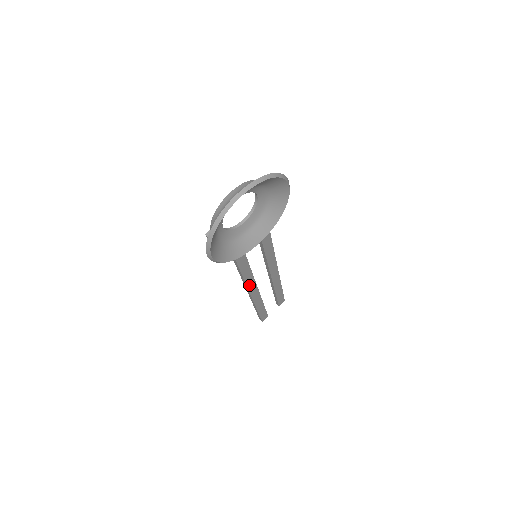
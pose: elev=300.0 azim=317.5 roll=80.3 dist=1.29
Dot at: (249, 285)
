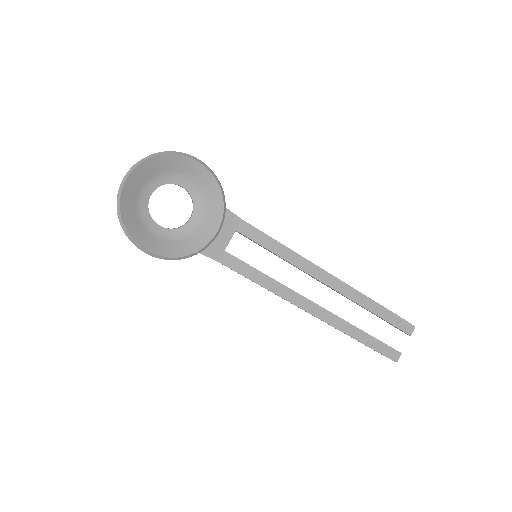
Dot at: (289, 298)
